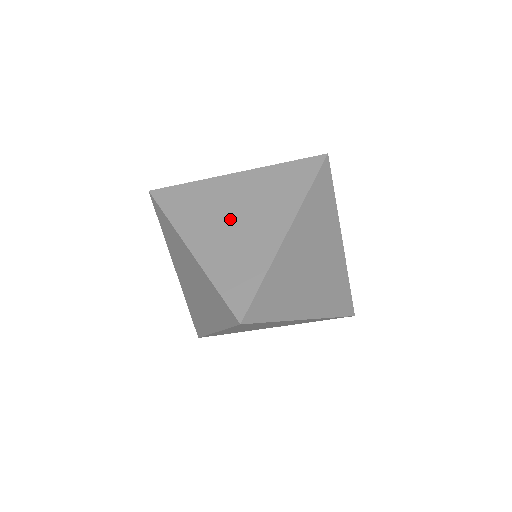
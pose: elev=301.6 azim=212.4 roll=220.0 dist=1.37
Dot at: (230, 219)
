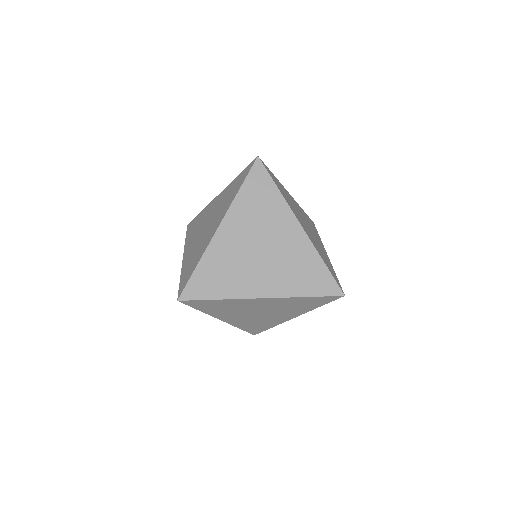
Dot at: (203, 229)
